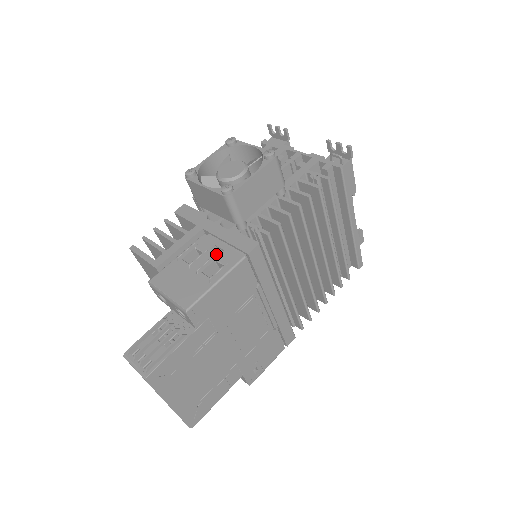
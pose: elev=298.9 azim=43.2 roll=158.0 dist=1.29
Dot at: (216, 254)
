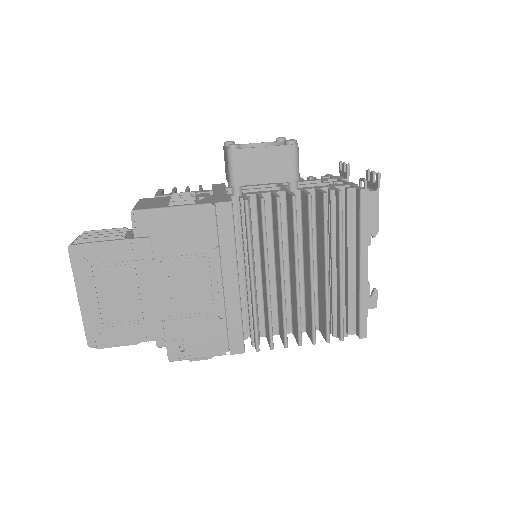
Dot at: (197, 199)
